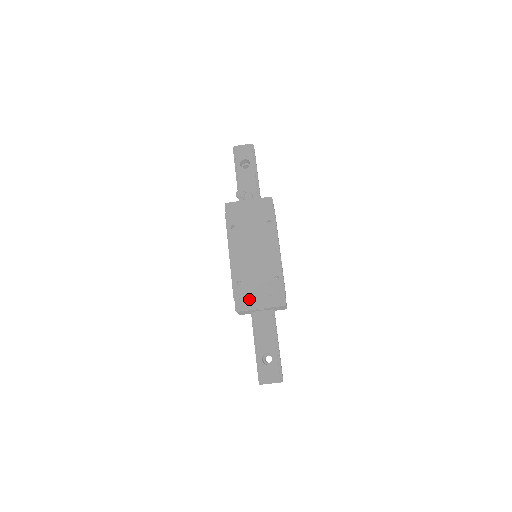
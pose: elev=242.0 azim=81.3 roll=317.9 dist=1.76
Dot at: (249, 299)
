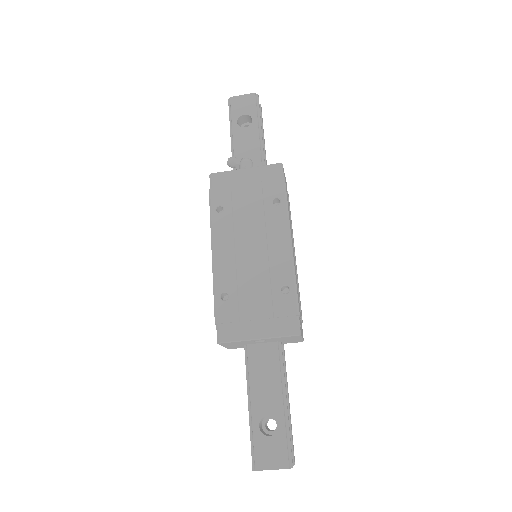
Dot at: (240, 323)
